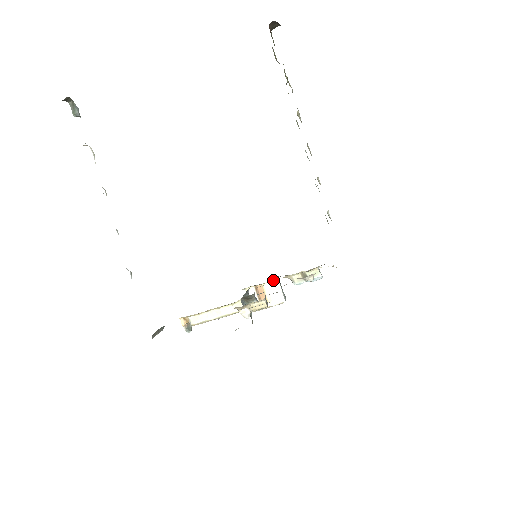
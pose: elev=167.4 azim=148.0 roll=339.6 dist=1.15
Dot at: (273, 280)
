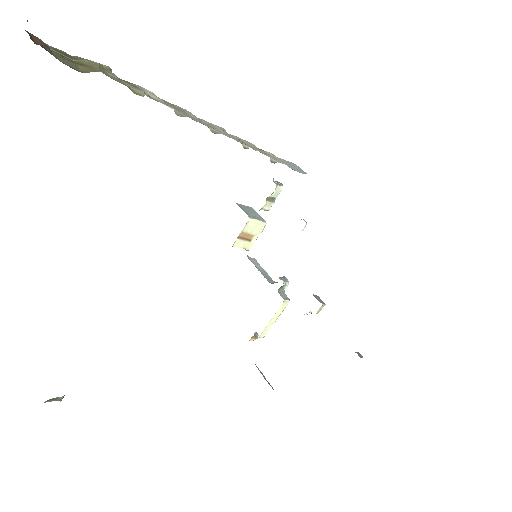
Dot at: (247, 222)
